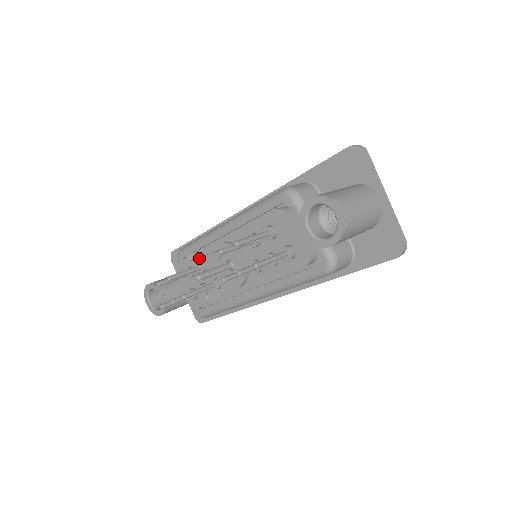
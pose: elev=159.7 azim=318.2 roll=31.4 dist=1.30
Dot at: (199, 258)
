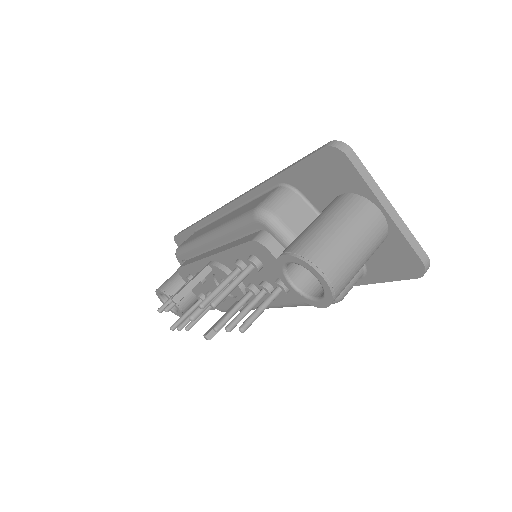
Dot at: (194, 269)
